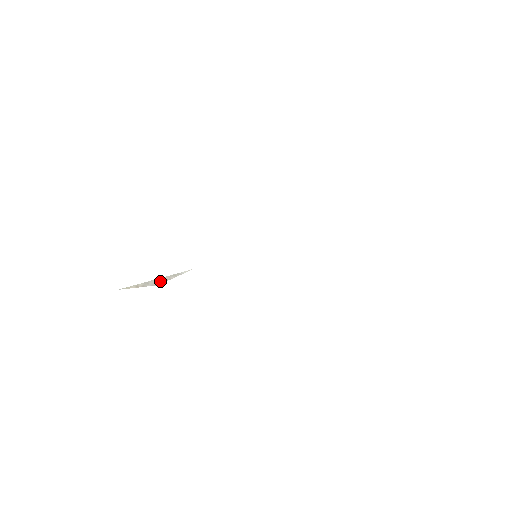
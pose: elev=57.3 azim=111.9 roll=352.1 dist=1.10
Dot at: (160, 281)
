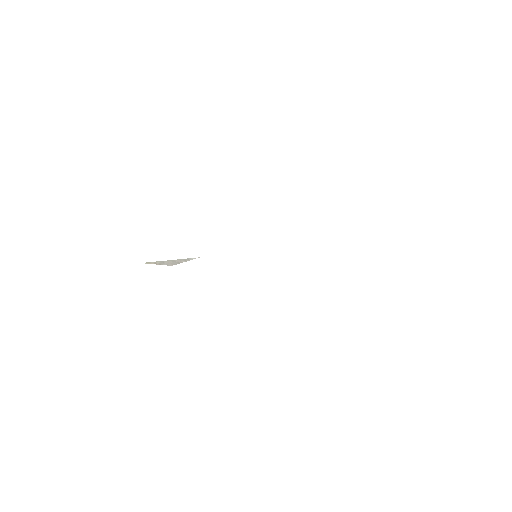
Dot at: (173, 262)
